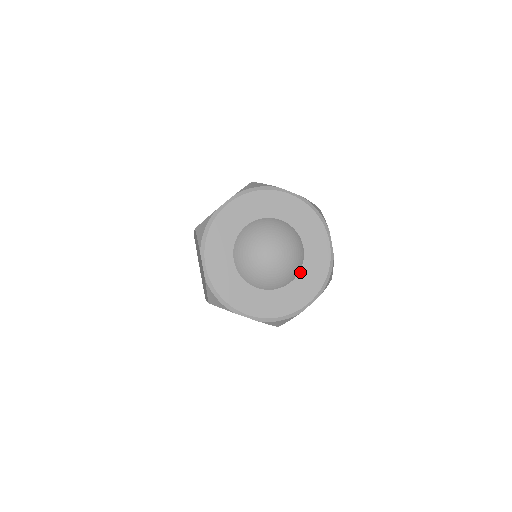
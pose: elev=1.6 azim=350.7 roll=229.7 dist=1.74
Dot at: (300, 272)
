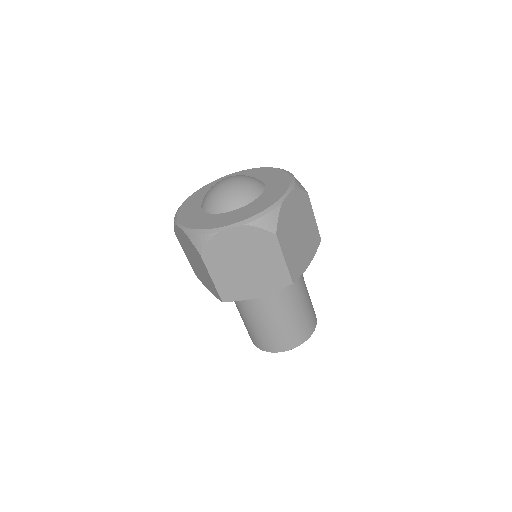
Dot at: (265, 189)
